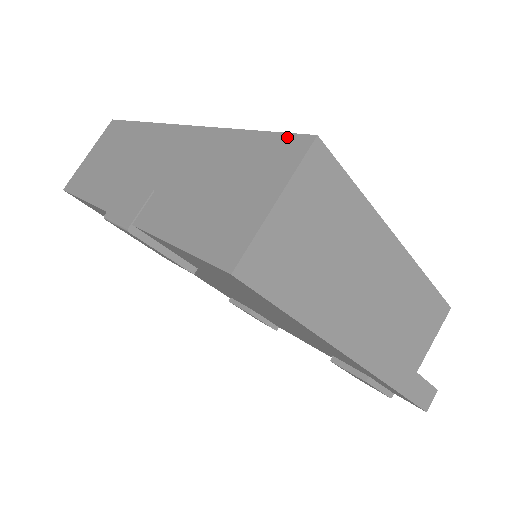
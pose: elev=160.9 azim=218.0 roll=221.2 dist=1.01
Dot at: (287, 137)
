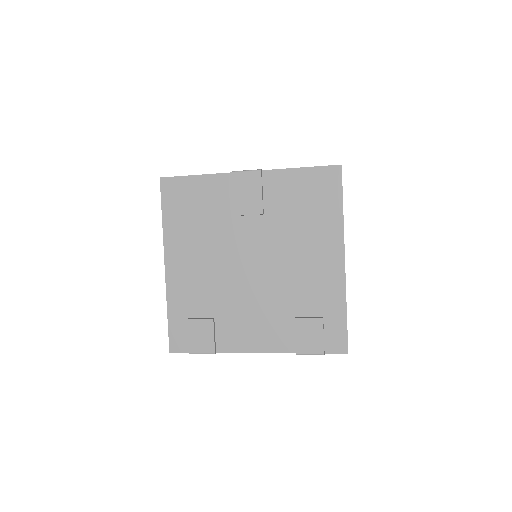
Dot at: occluded
